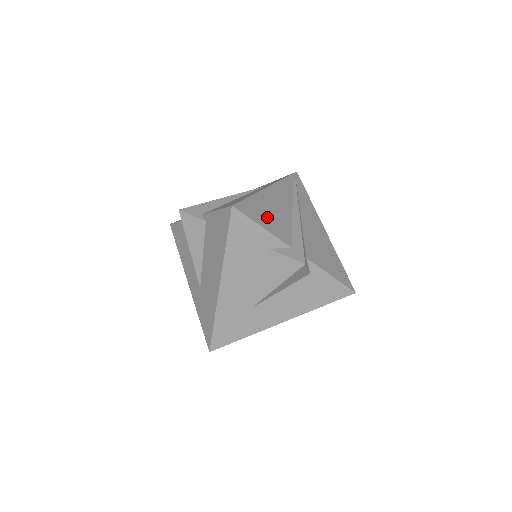
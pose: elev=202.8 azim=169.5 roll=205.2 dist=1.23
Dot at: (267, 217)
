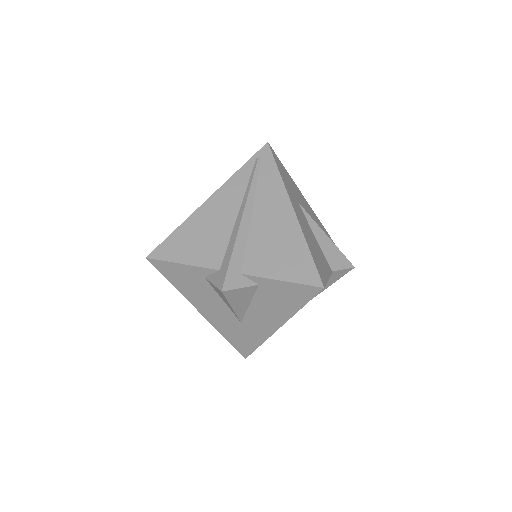
Dot at: (192, 246)
